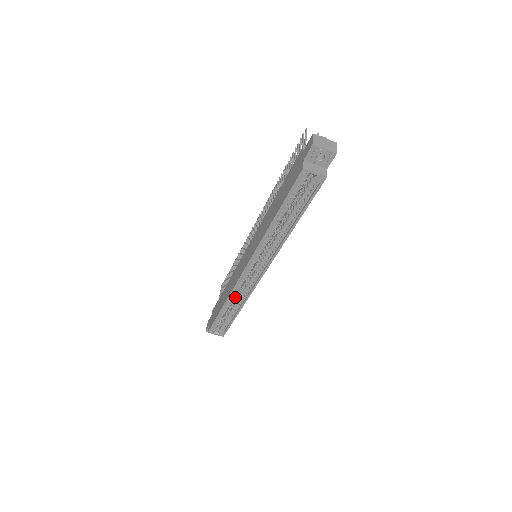
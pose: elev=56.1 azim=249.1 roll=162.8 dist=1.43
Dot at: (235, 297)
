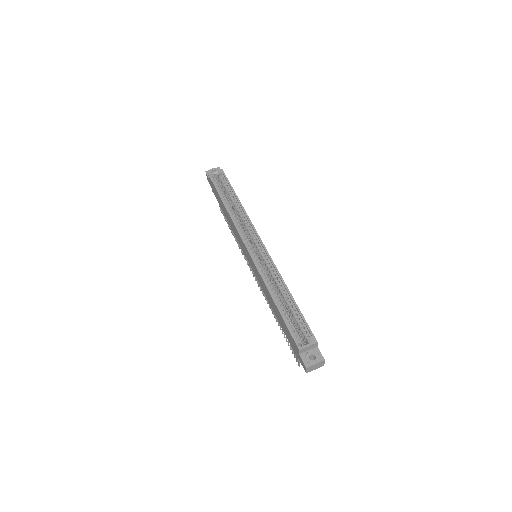
Dot at: (277, 293)
